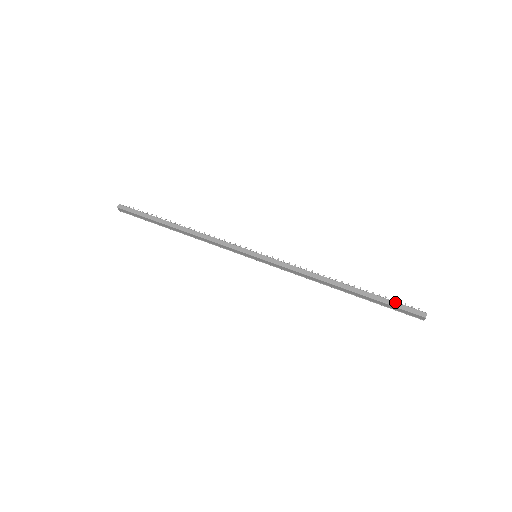
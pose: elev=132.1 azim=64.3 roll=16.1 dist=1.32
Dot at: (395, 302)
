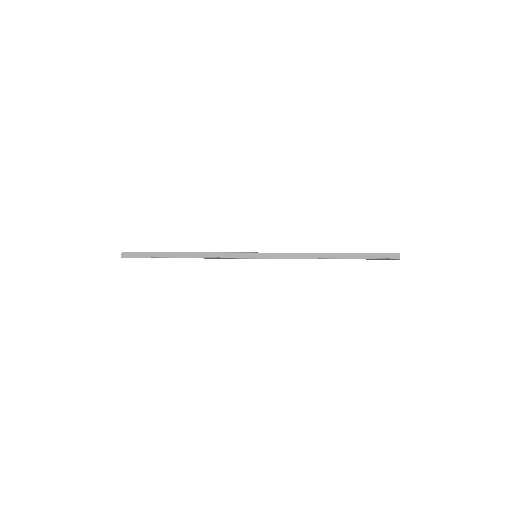
Dot at: (374, 253)
